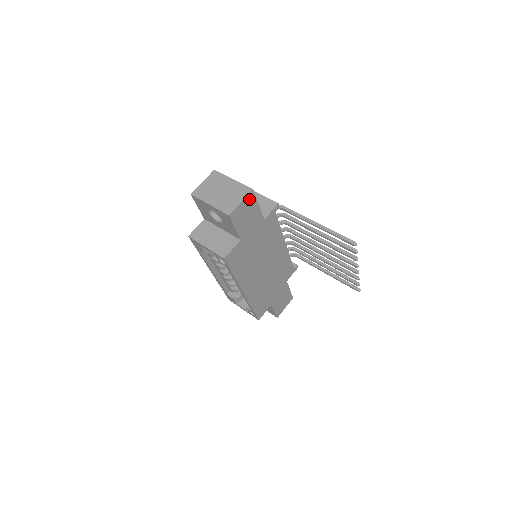
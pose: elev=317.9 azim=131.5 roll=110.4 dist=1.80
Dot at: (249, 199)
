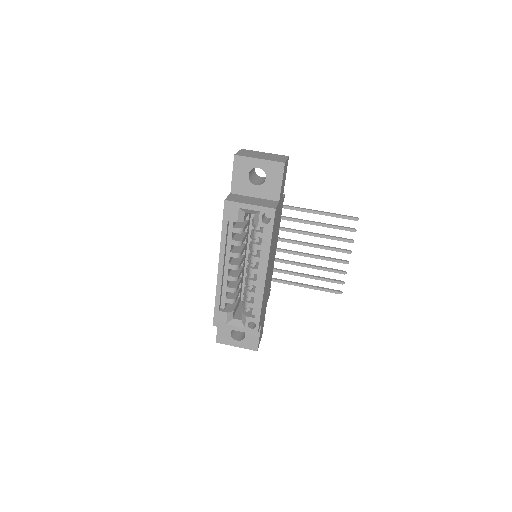
Dot at: (287, 163)
